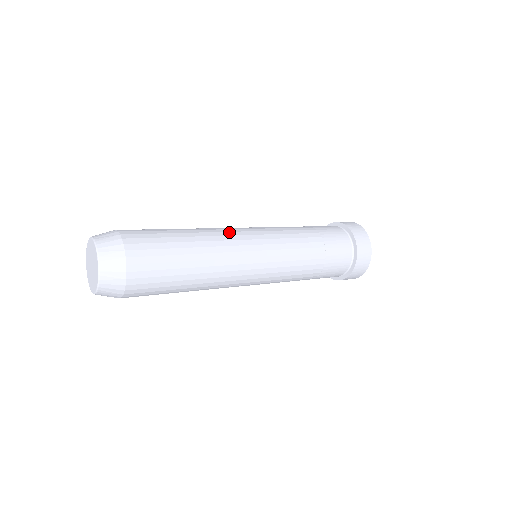
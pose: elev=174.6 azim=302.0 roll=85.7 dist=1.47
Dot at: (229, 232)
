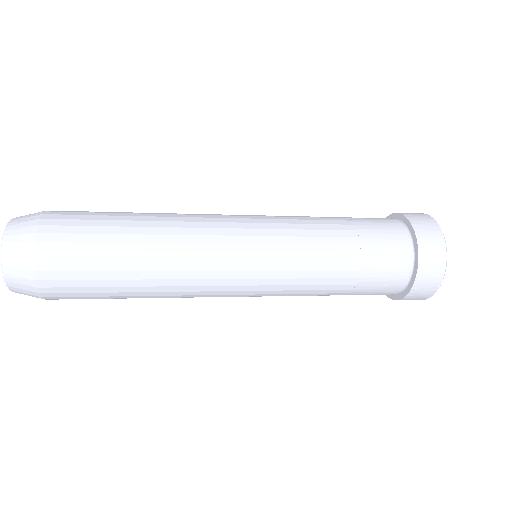
Dot at: (204, 222)
